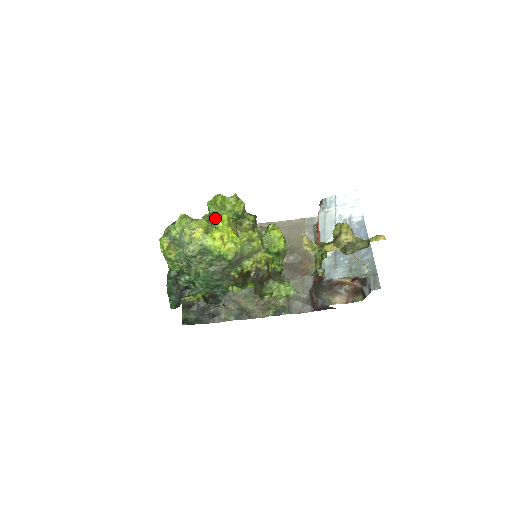
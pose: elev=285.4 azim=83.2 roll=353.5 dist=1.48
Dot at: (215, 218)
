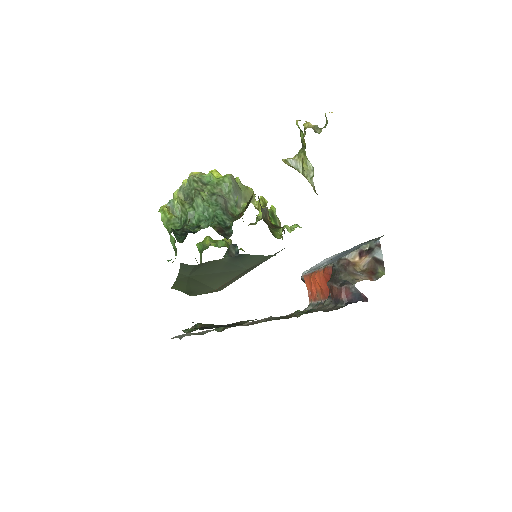
Dot at: occluded
